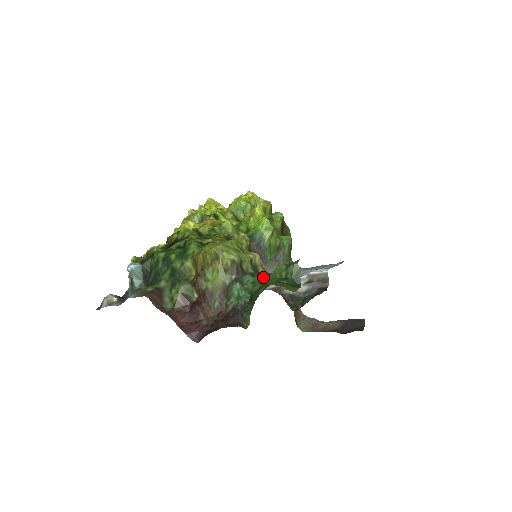
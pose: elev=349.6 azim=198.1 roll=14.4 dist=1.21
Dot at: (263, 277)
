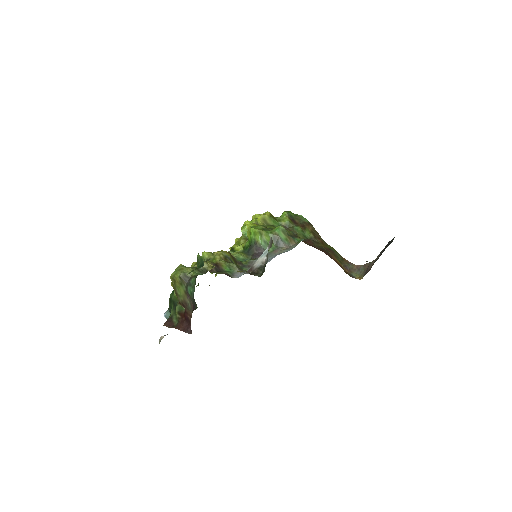
Dot at: occluded
